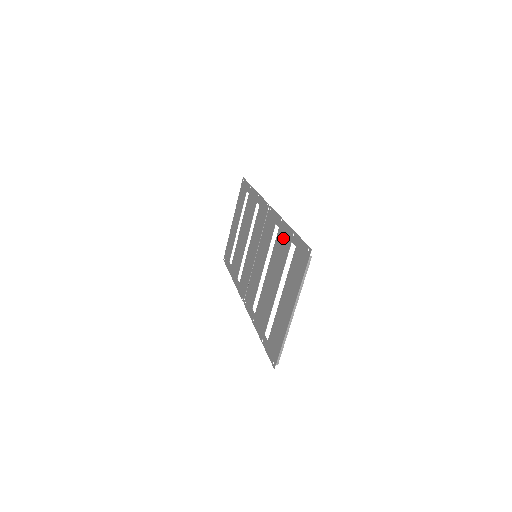
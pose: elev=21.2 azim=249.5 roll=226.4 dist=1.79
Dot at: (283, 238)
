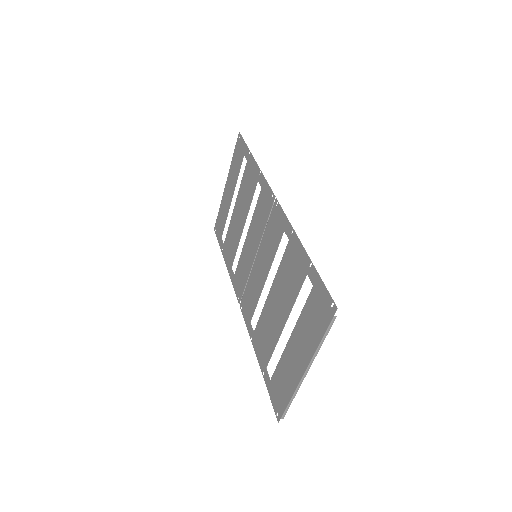
Dot at: (294, 260)
